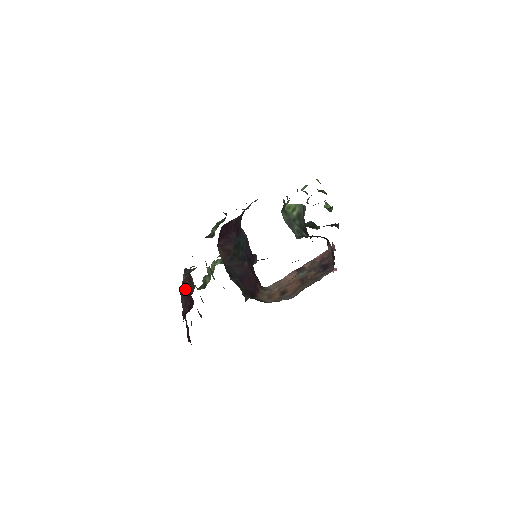
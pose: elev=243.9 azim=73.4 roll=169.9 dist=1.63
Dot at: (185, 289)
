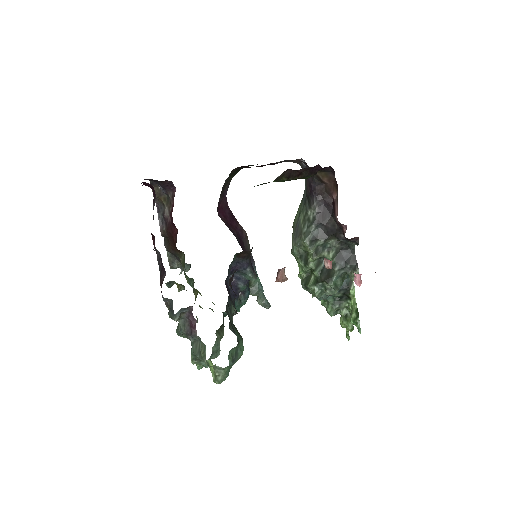
Dot at: occluded
